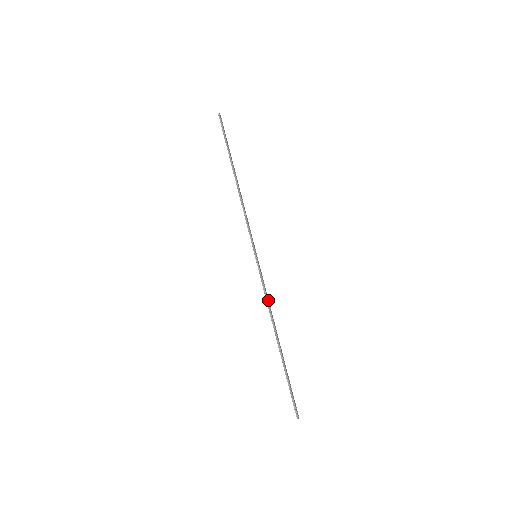
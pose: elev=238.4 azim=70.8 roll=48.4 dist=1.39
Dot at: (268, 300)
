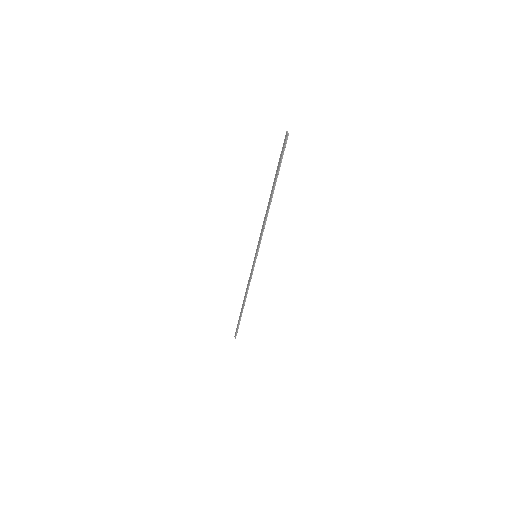
Dot at: (249, 282)
